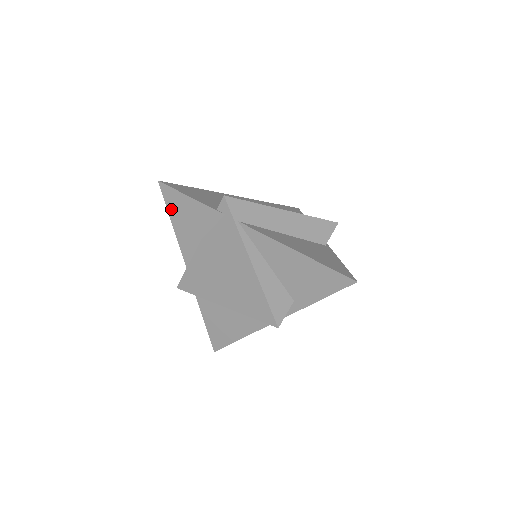
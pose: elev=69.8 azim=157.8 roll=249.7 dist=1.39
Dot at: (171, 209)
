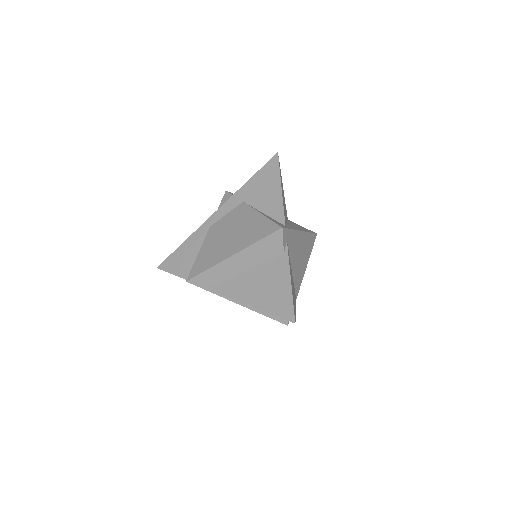
Dot at: occluded
